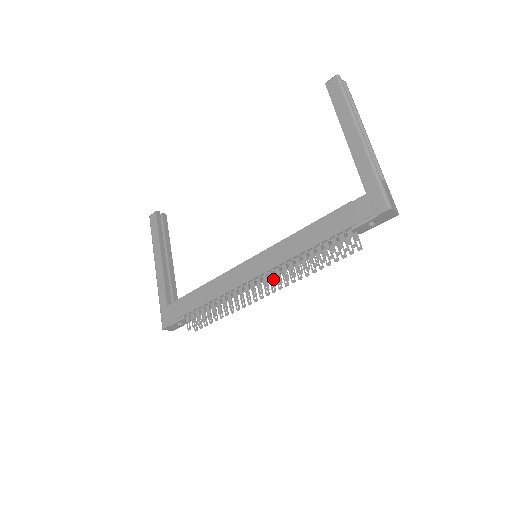
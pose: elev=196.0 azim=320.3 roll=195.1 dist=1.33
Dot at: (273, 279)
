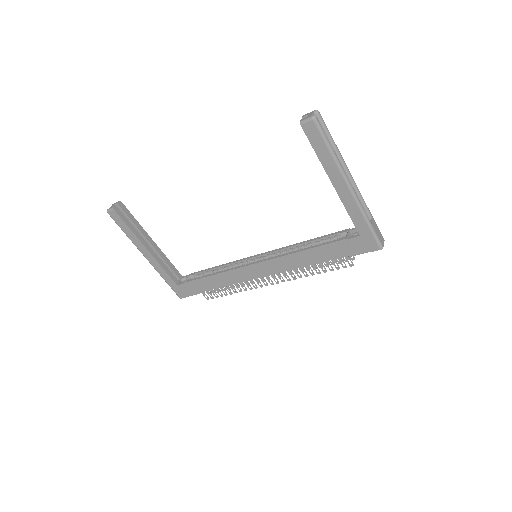
Dot at: occluded
